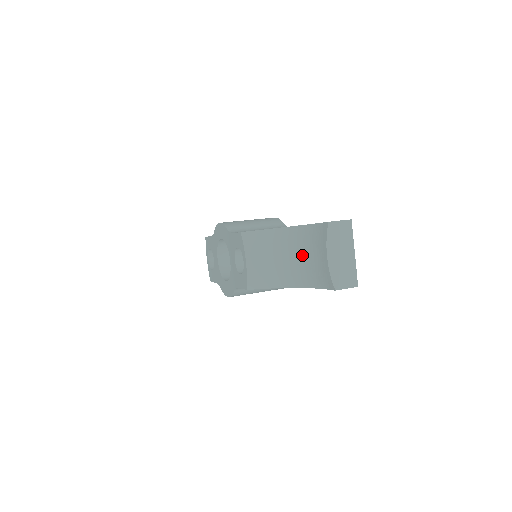
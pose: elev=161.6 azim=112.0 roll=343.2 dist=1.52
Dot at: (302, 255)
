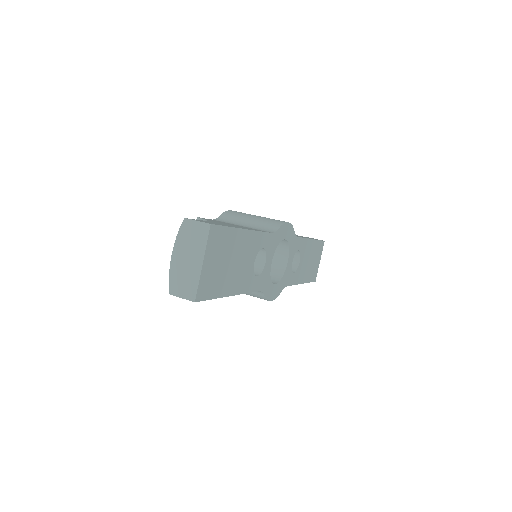
Dot at: occluded
